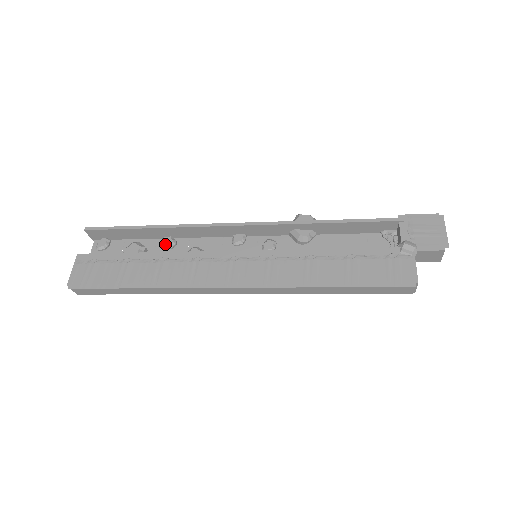
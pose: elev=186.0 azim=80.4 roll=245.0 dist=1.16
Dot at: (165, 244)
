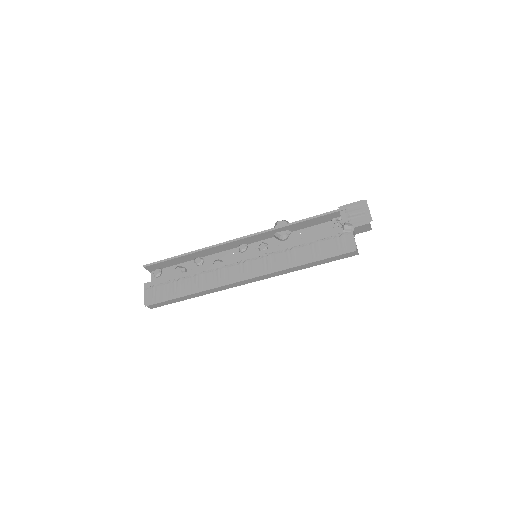
Dot at: (197, 263)
